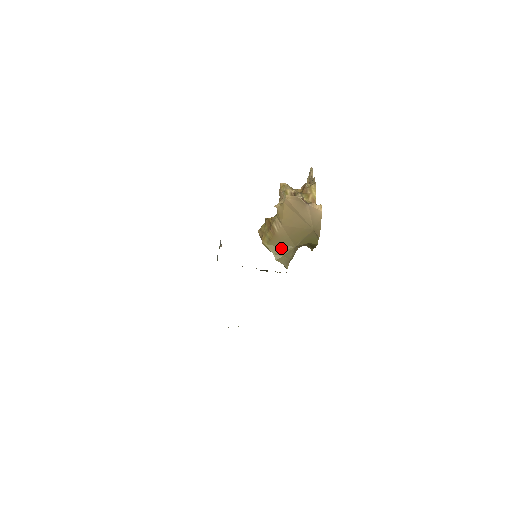
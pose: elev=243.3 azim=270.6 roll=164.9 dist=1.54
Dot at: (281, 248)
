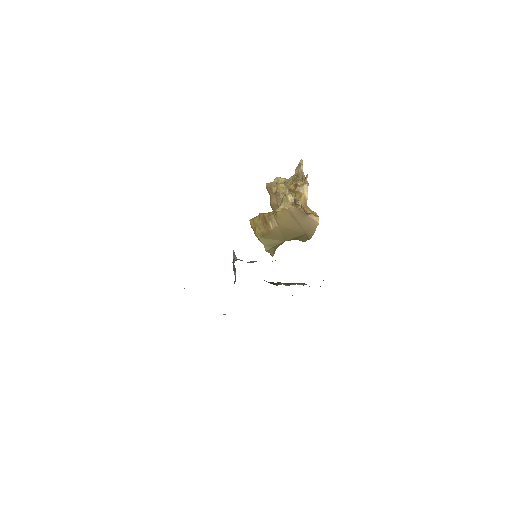
Dot at: (272, 241)
